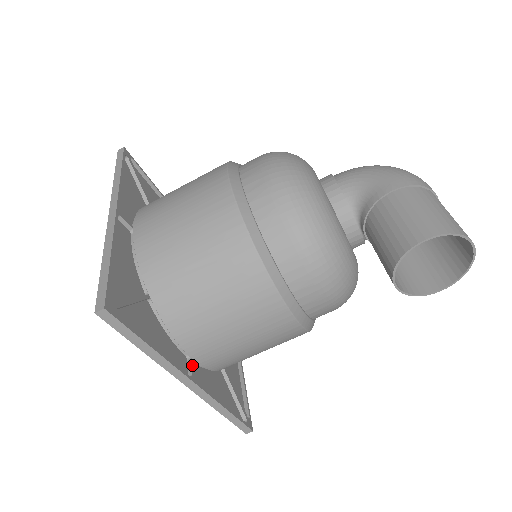
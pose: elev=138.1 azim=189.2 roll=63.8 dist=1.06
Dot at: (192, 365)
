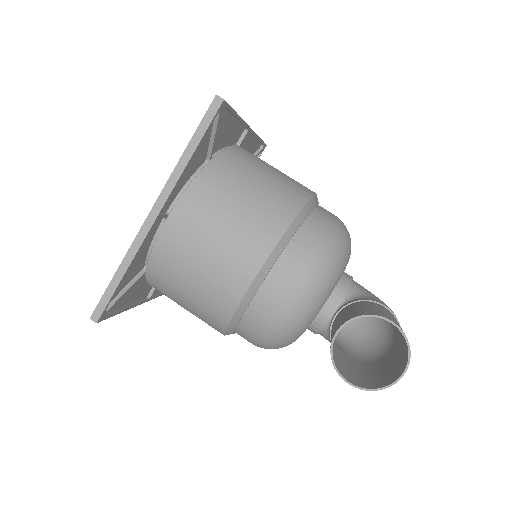
Dot at: (165, 216)
